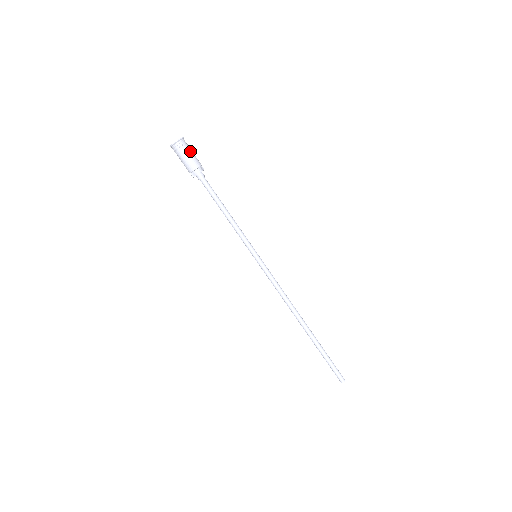
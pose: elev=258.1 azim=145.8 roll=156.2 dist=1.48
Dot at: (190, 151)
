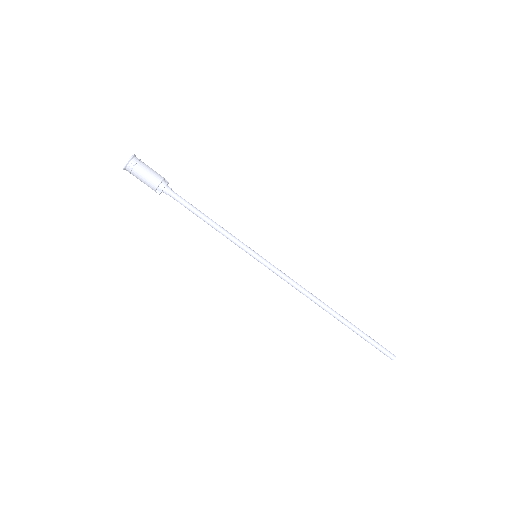
Dot at: (147, 167)
